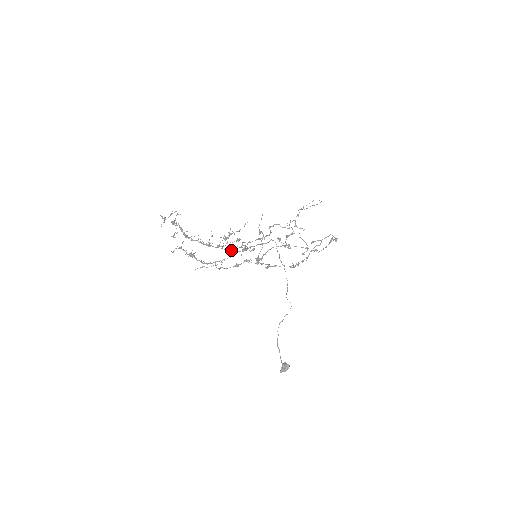
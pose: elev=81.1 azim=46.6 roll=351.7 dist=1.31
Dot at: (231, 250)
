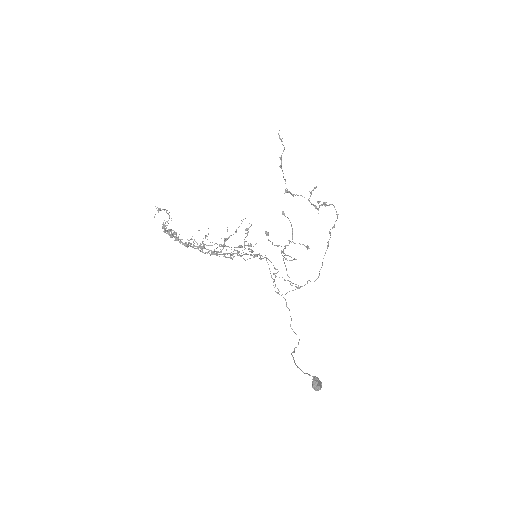
Dot at: (228, 253)
